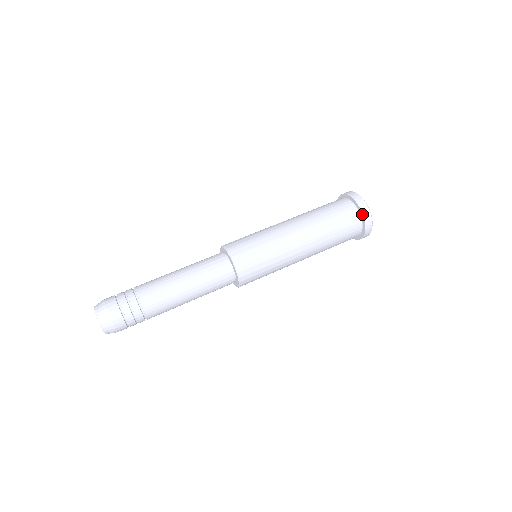
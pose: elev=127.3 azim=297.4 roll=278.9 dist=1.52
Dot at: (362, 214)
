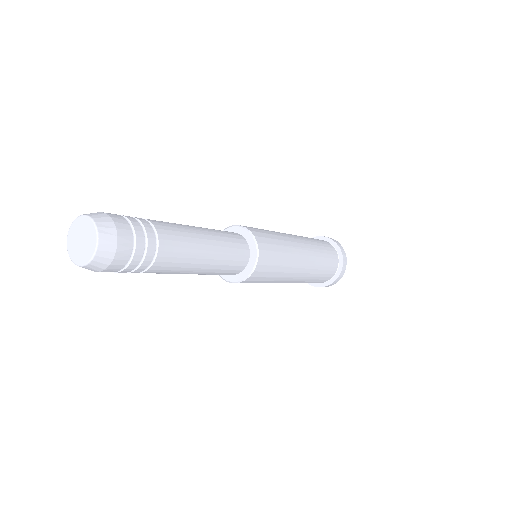
Dot at: (316, 237)
